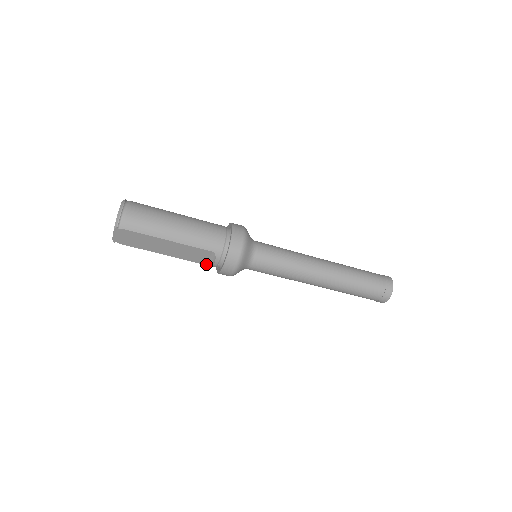
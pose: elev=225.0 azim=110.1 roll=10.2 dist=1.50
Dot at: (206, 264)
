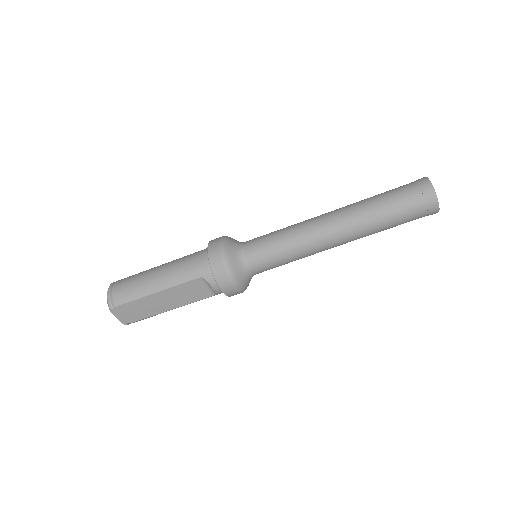
Dot at: (212, 295)
